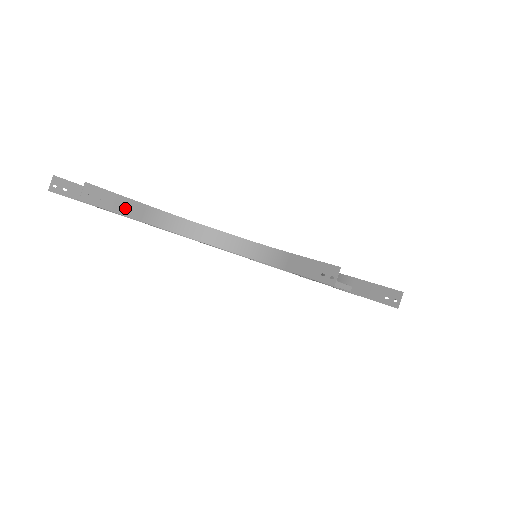
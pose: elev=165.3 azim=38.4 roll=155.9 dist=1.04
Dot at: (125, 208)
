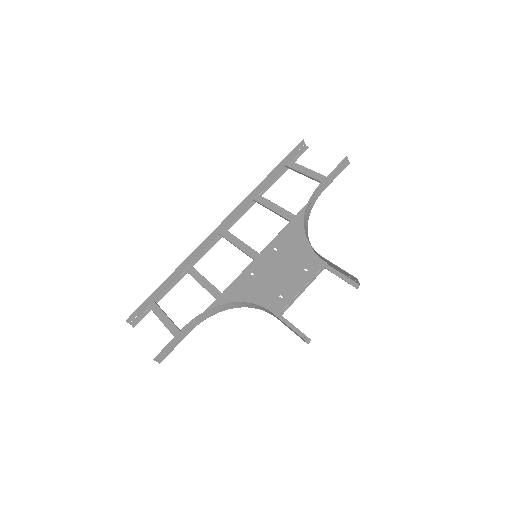
Dot at: (177, 341)
